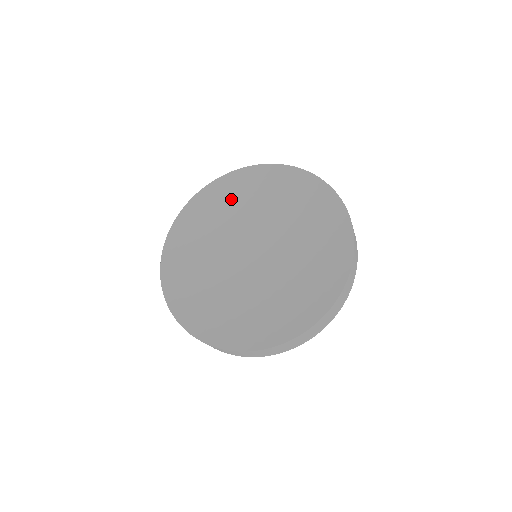
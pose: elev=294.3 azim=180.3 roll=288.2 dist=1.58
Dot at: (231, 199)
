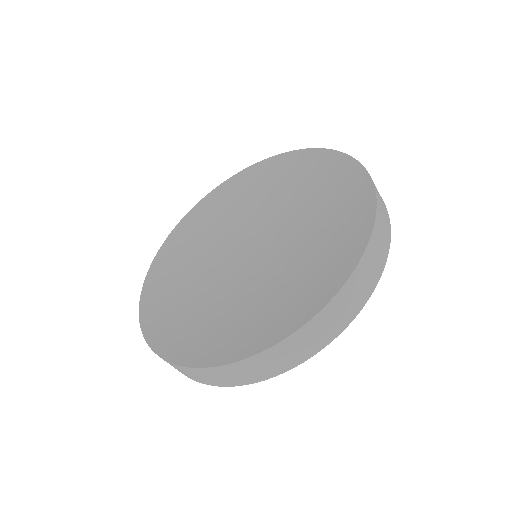
Dot at: (190, 244)
